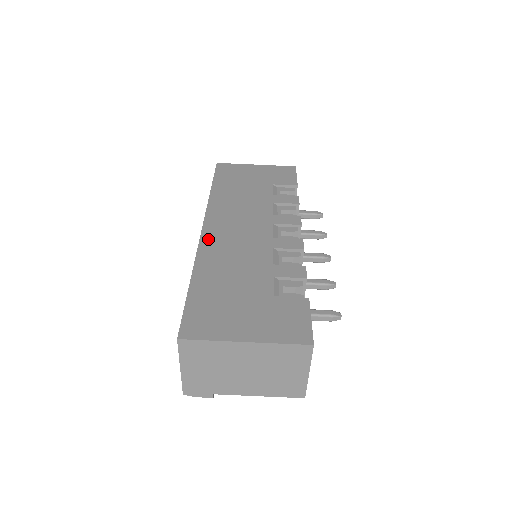
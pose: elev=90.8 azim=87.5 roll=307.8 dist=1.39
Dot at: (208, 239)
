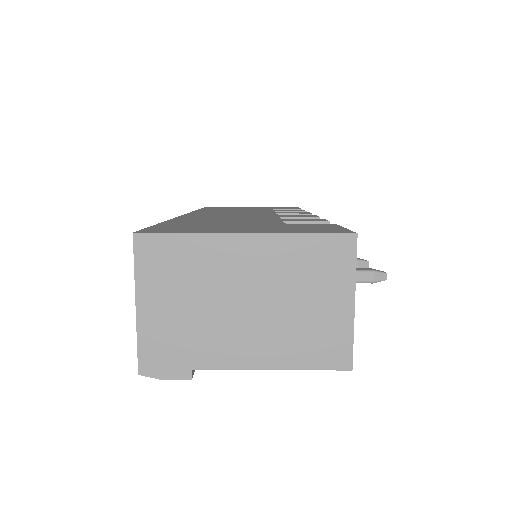
Dot at: (192, 215)
